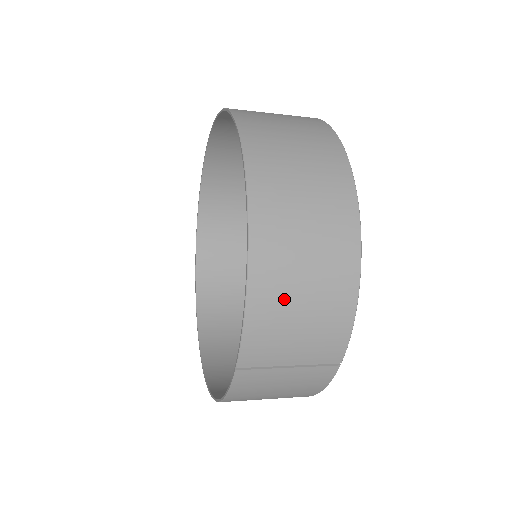
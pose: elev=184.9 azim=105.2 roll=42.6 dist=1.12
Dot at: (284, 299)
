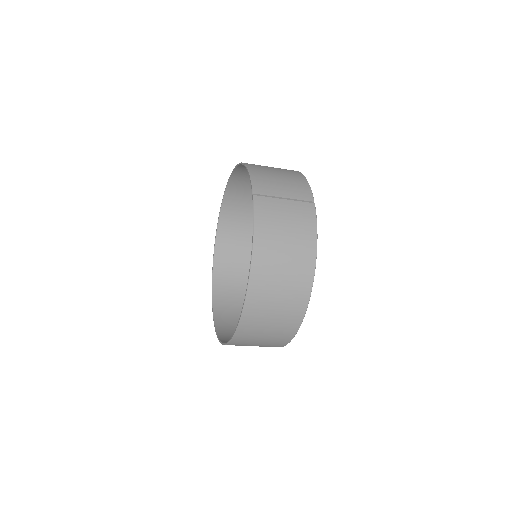
Dot at: (267, 171)
